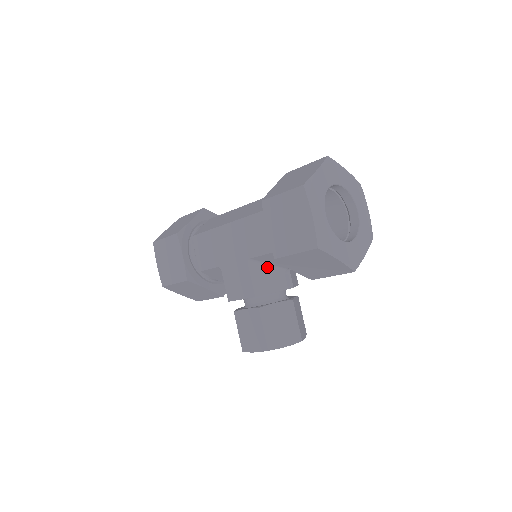
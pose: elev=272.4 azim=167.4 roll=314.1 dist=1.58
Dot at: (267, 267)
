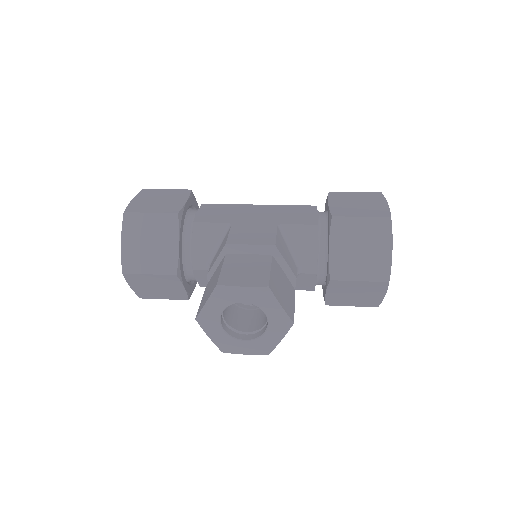
Dot at: (288, 247)
